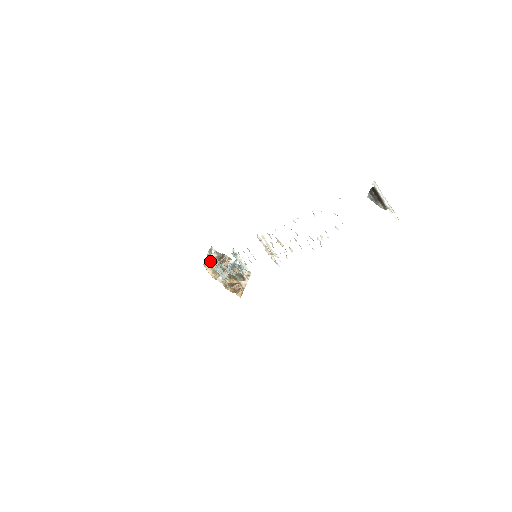
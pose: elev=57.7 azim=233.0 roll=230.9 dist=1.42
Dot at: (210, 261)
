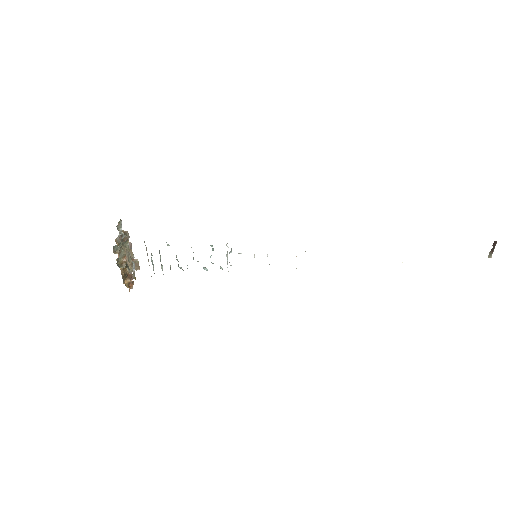
Dot at: occluded
